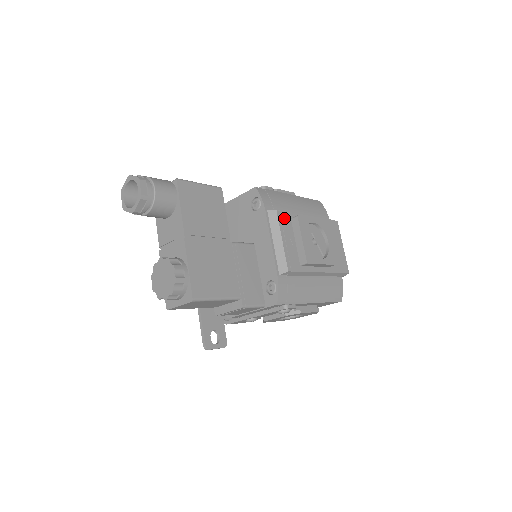
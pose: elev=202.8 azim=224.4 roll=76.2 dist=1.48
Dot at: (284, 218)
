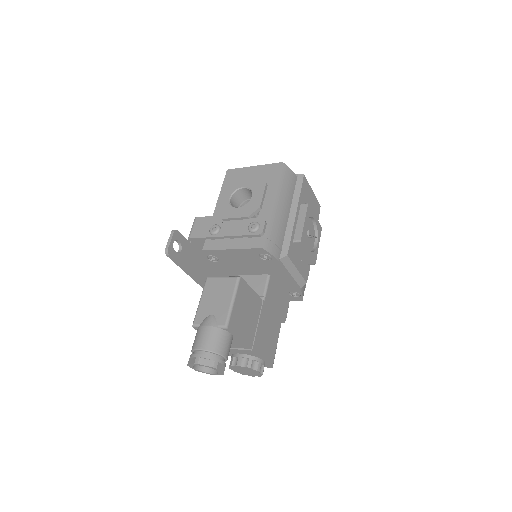
Dot at: (291, 251)
